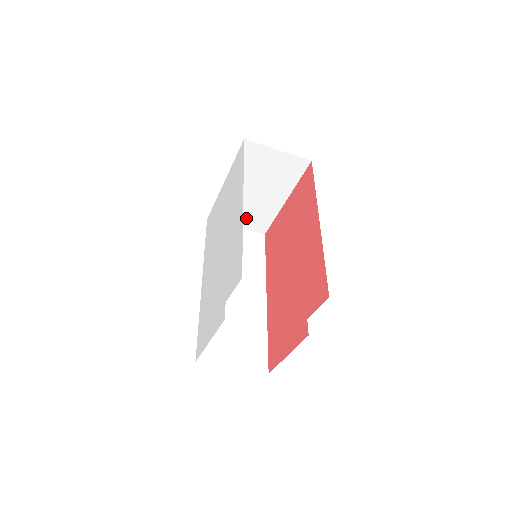
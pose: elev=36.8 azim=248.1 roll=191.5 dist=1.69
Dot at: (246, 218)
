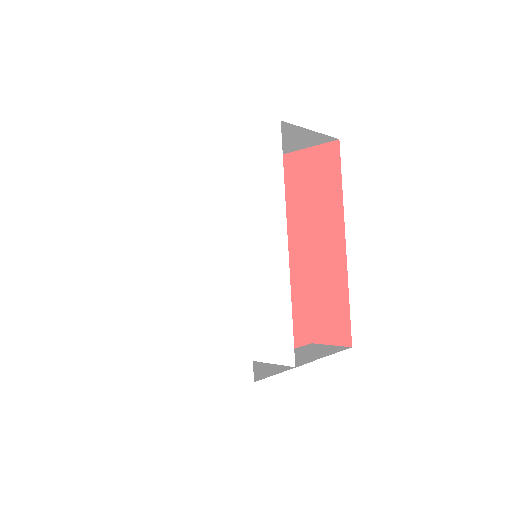
Dot at: occluded
